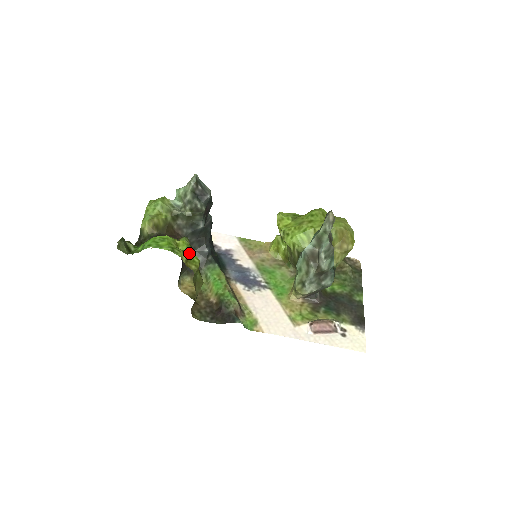
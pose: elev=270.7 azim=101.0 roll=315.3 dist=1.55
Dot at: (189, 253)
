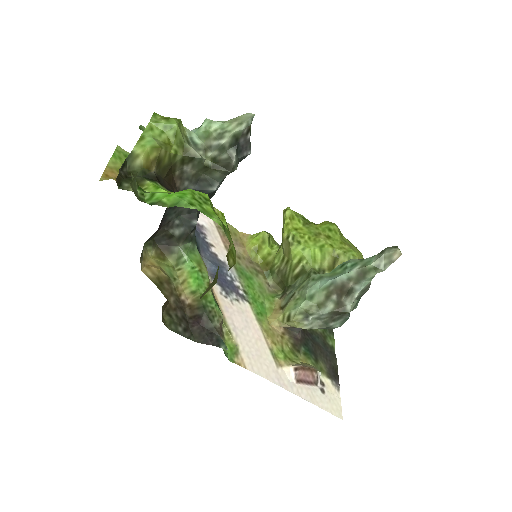
Dot at: occluded
